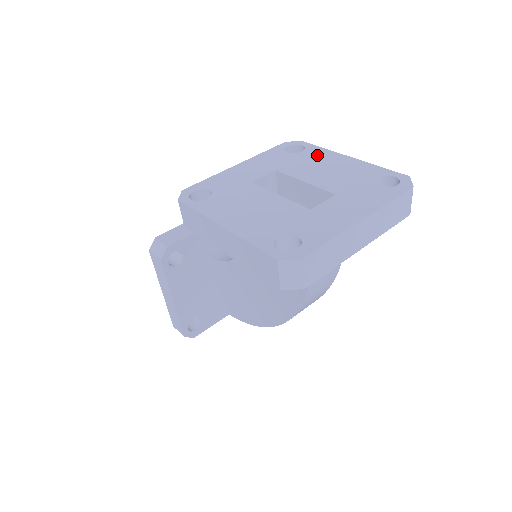
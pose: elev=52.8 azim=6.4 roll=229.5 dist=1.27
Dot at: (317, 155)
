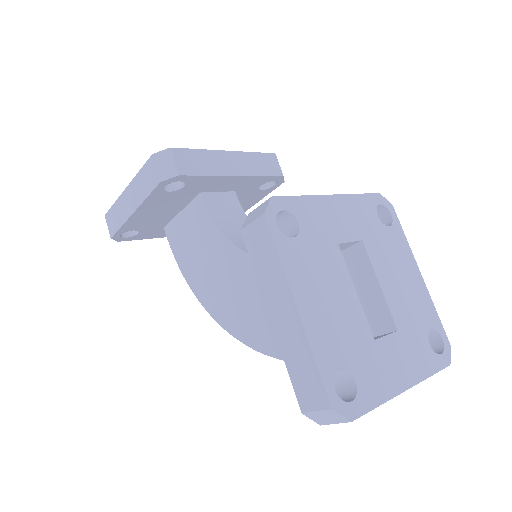
Dot at: (399, 246)
